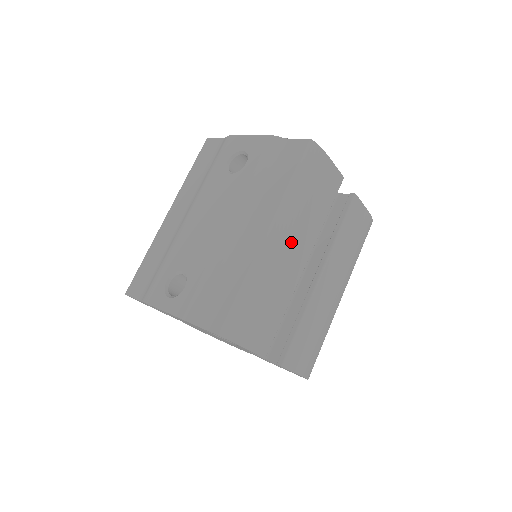
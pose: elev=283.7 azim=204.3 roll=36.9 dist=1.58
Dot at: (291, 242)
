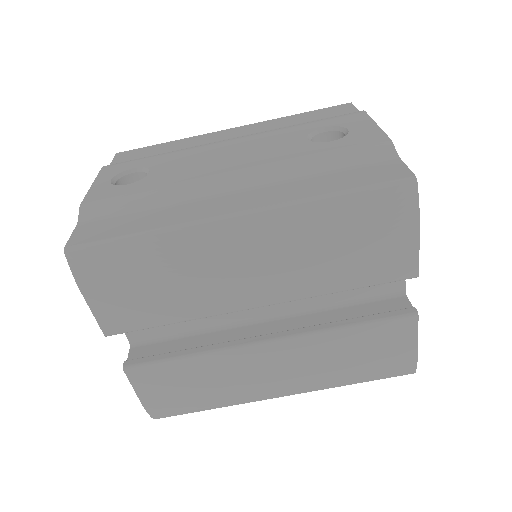
Dot at: (257, 259)
